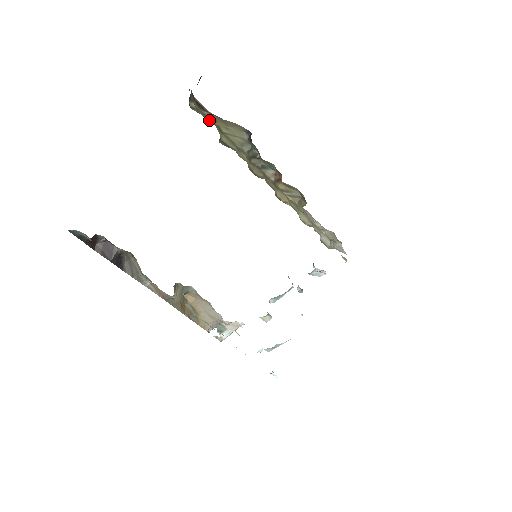
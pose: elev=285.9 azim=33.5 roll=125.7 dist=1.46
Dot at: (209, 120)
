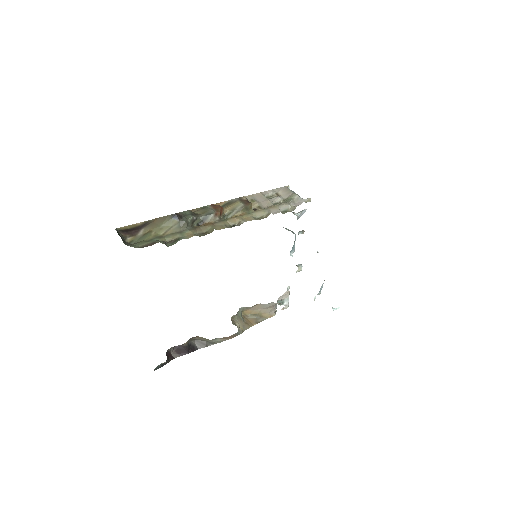
Dot at: (148, 241)
